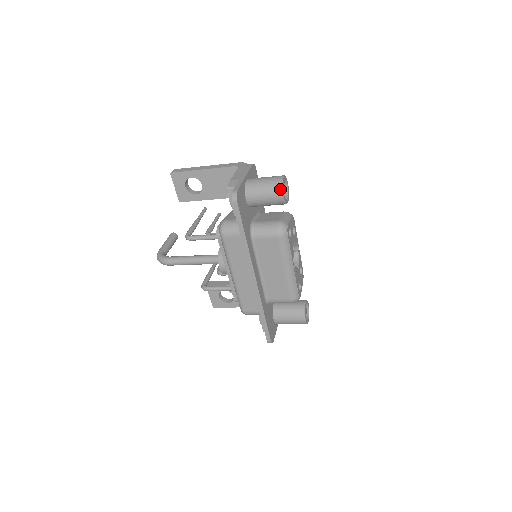
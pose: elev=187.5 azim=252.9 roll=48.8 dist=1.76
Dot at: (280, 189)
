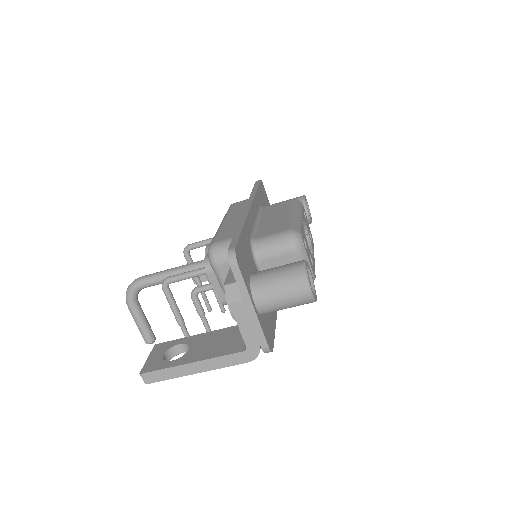
Dot at: occluded
